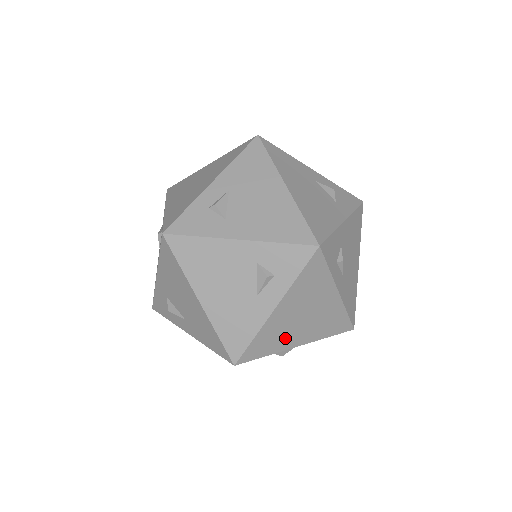
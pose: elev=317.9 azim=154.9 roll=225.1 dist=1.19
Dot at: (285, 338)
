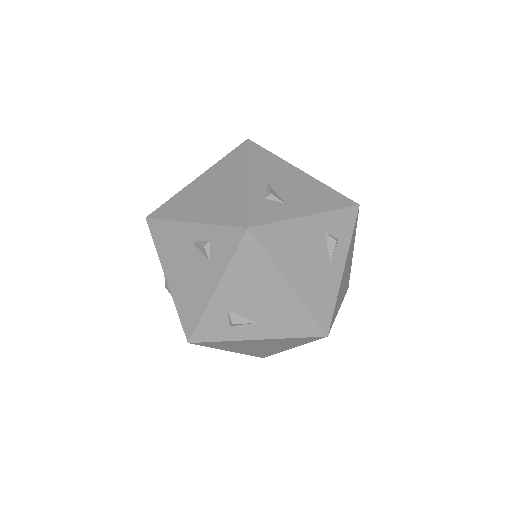
Dot at: (339, 301)
